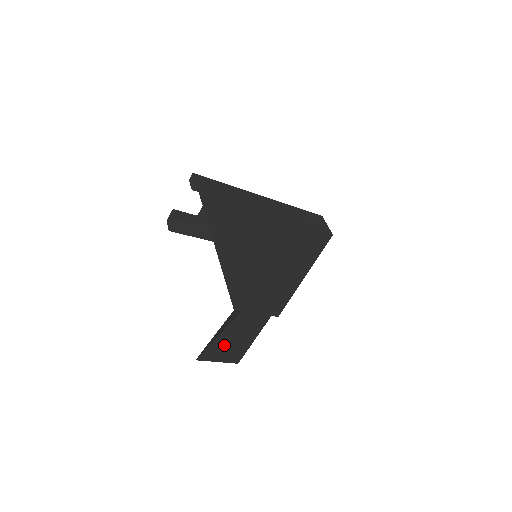
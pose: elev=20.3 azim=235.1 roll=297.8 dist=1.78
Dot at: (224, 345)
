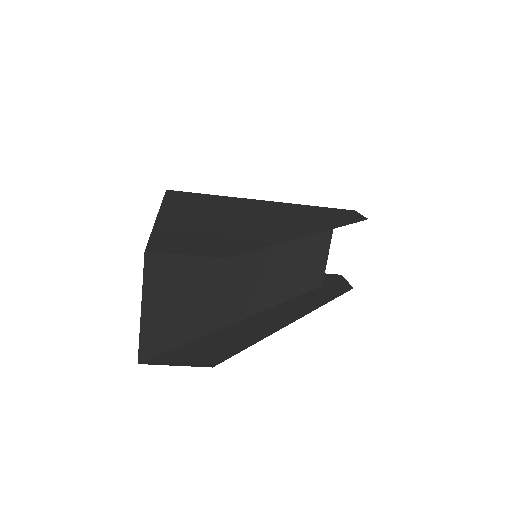
Dot at: (196, 350)
